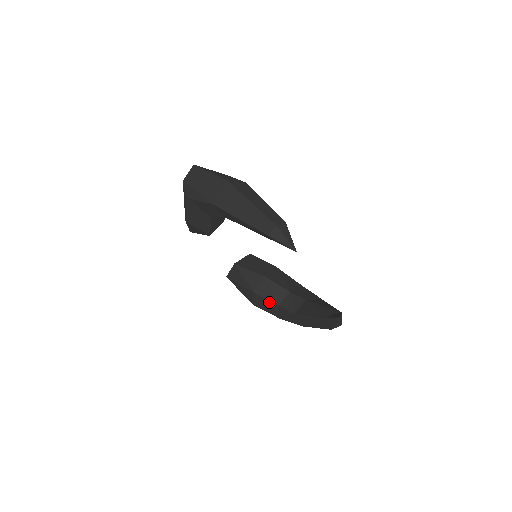
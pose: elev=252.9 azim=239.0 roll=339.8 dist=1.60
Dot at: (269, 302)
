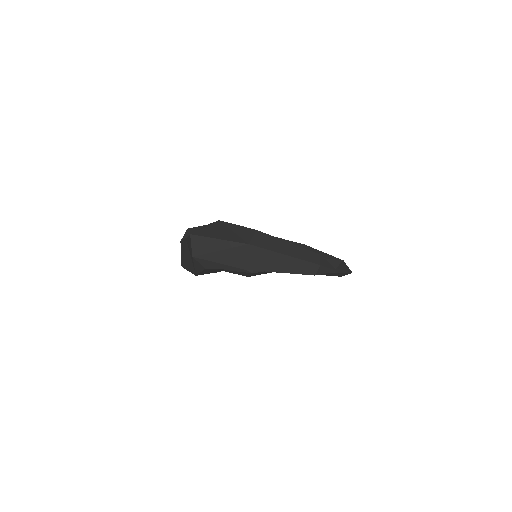
Dot at: occluded
